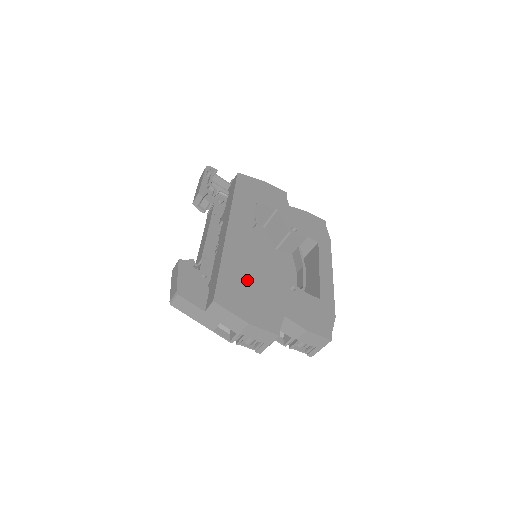
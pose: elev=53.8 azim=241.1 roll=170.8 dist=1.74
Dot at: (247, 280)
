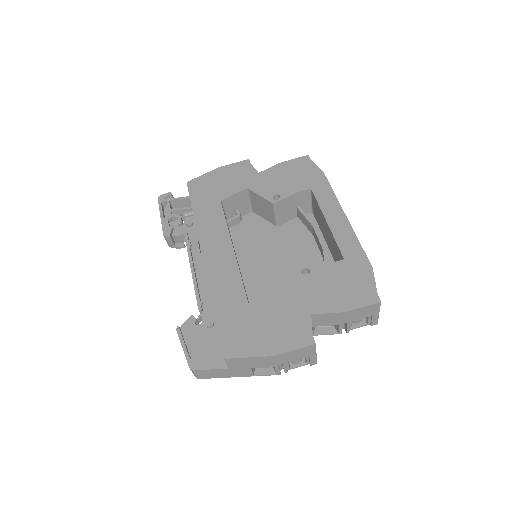
Dot at: (262, 288)
